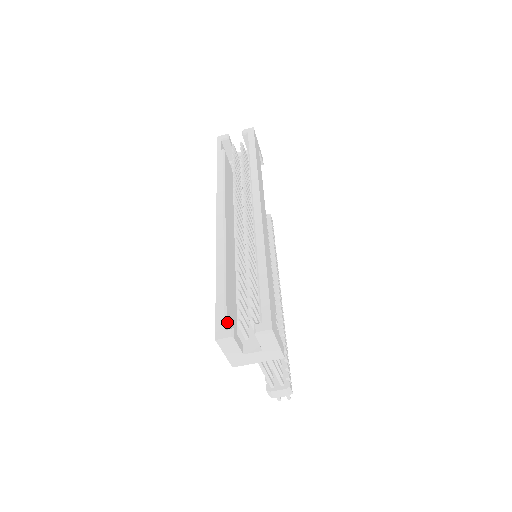
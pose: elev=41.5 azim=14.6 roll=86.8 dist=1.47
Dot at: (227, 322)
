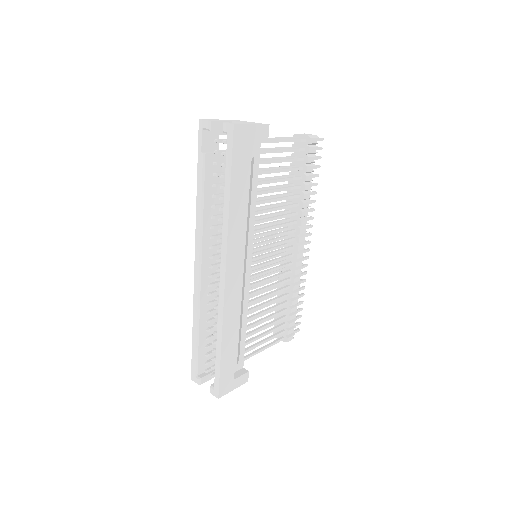
Dot at: (199, 369)
